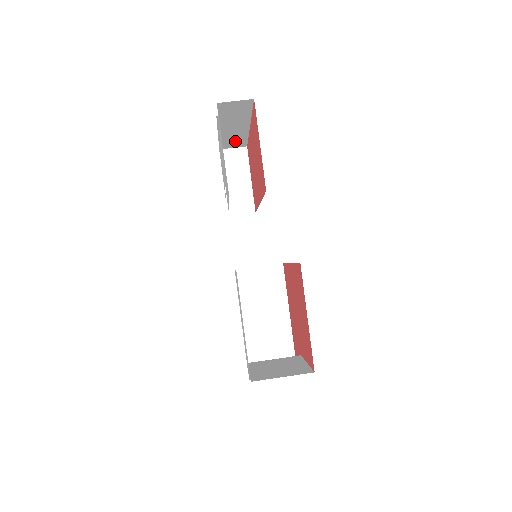
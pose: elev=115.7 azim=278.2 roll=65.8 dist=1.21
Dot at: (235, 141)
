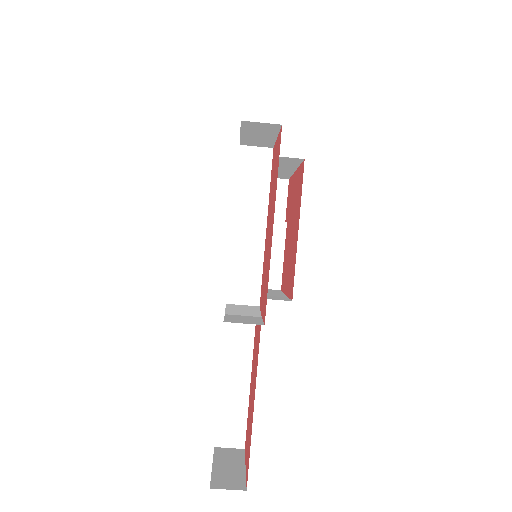
Dot at: occluded
